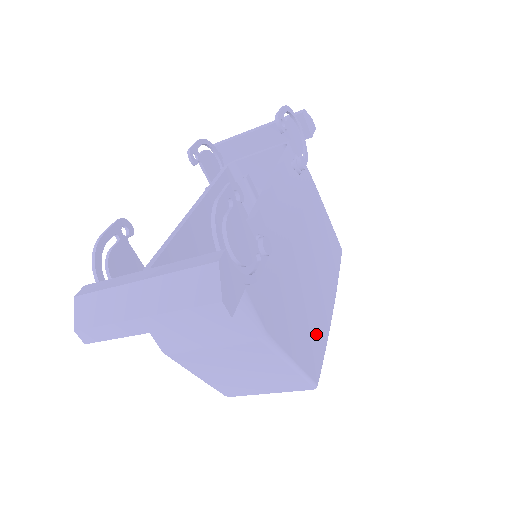
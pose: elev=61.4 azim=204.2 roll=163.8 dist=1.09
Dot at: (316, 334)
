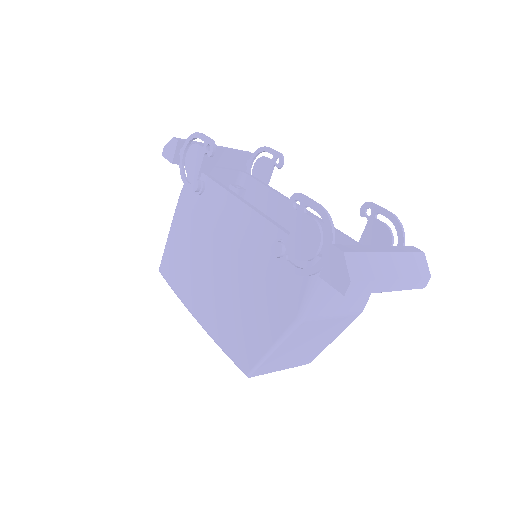
Dot at: occluded
